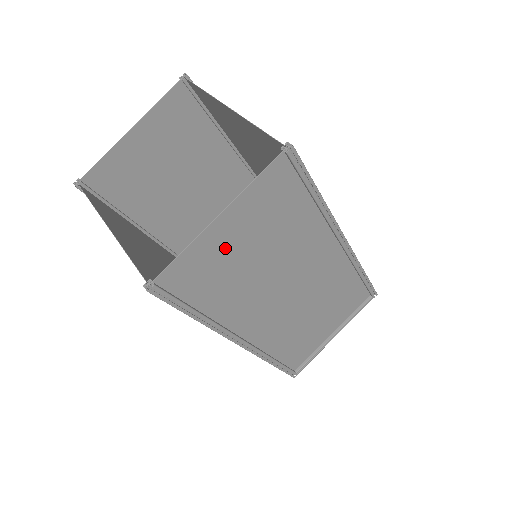
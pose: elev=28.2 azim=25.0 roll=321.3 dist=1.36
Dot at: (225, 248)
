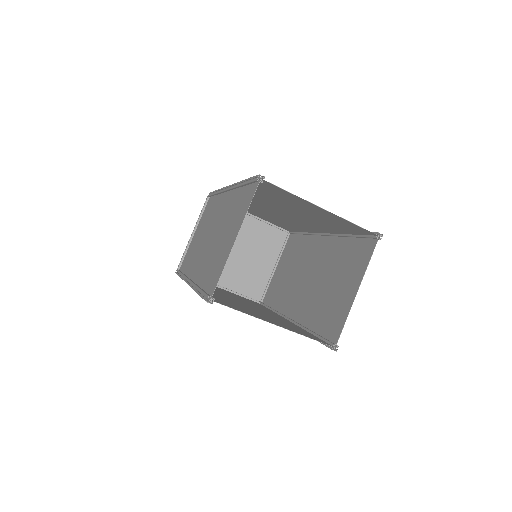
Dot at: (341, 298)
